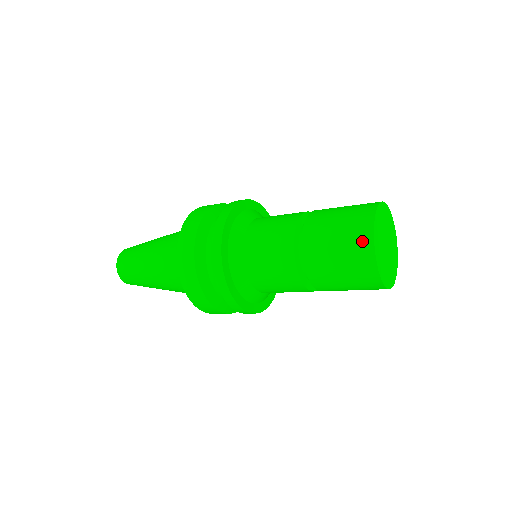
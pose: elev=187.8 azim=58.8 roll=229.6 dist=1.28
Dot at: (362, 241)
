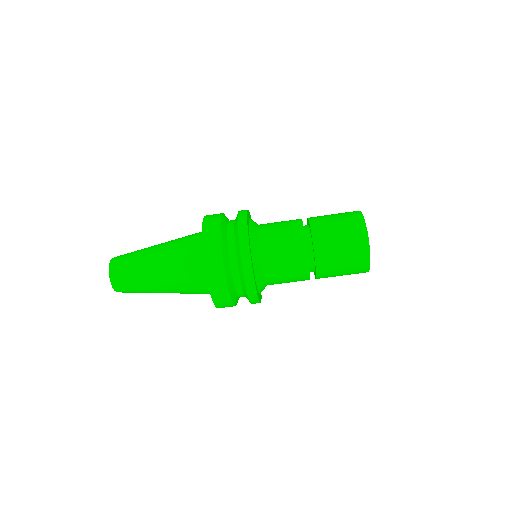
Dot at: (358, 228)
